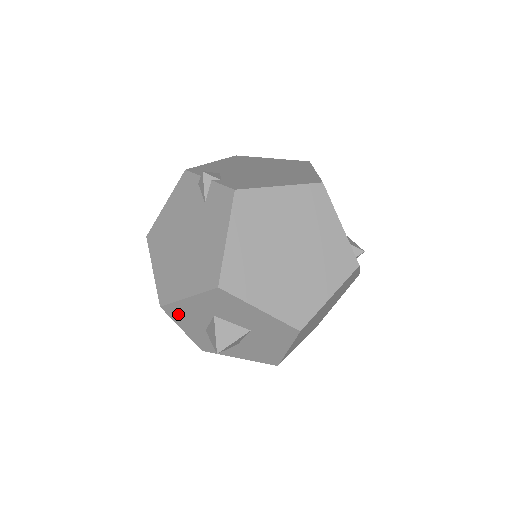
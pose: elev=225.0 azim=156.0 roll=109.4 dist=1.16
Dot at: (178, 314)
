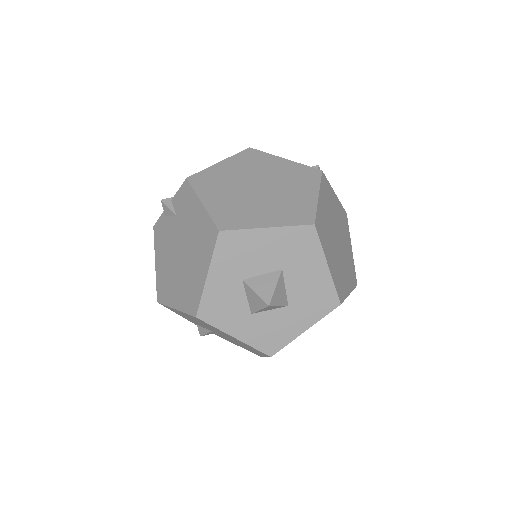
Dot at: (216, 313)
